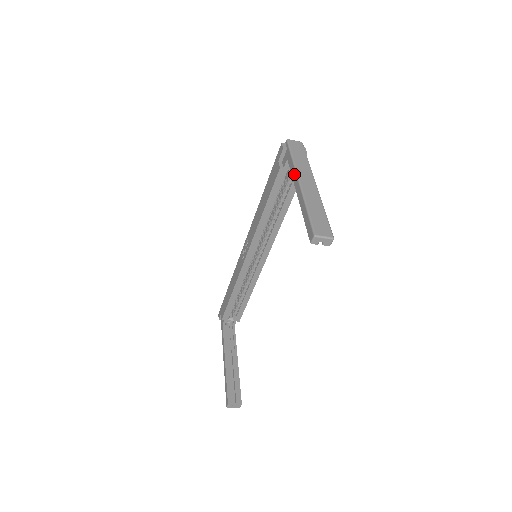
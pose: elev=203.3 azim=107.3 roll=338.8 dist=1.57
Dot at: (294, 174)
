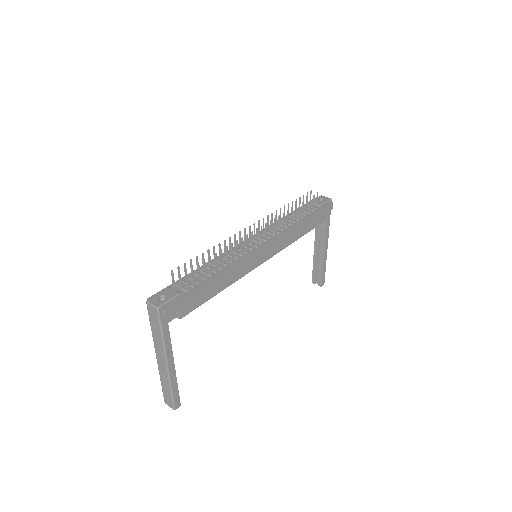
Dot at: occluded
